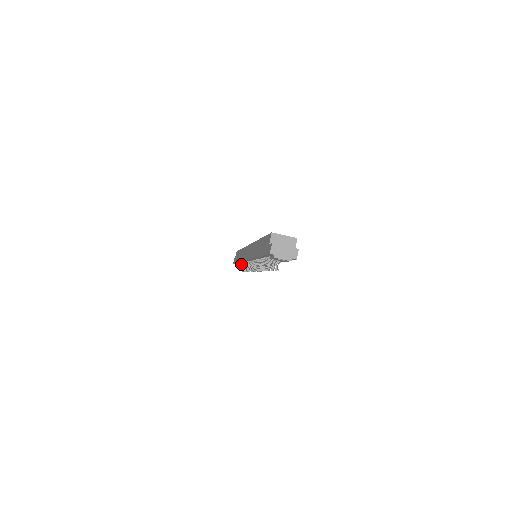
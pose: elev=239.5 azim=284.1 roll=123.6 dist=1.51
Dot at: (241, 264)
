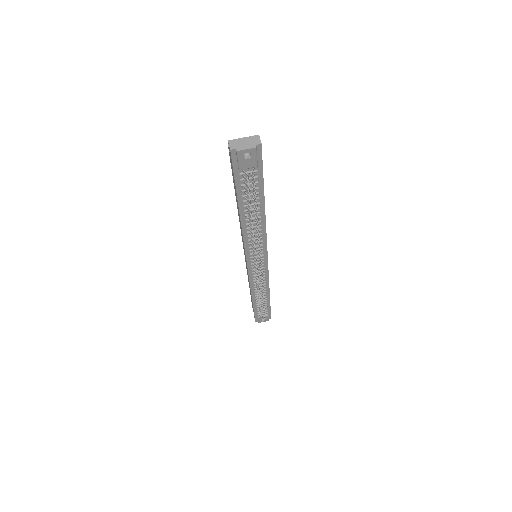
Dot at: (258, 304)
